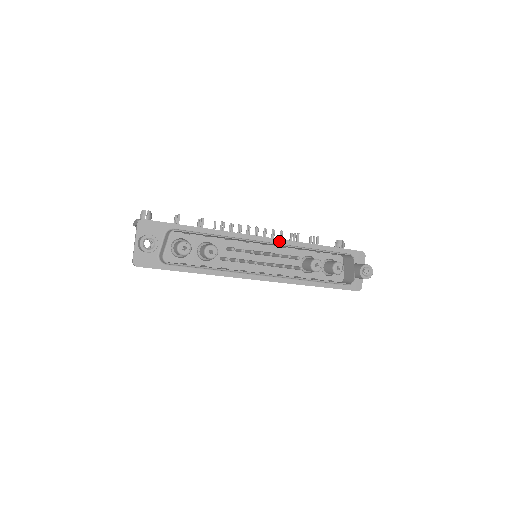
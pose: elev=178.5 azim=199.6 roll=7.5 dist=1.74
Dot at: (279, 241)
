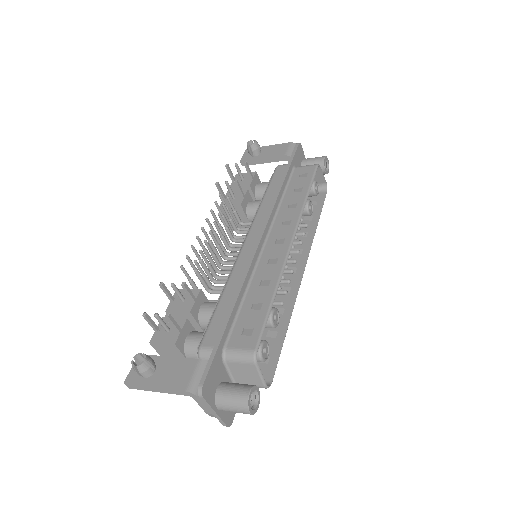
Dot at: (270, 221)
